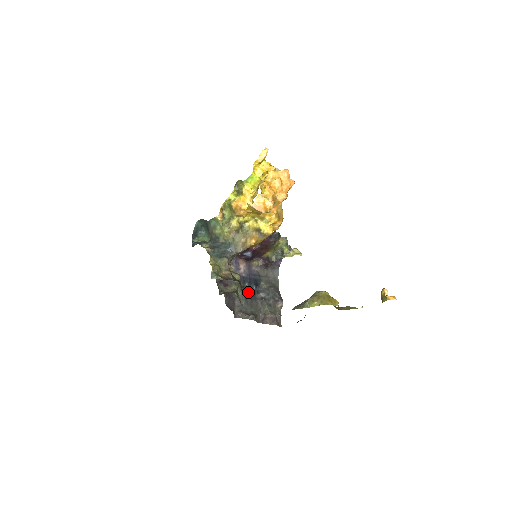
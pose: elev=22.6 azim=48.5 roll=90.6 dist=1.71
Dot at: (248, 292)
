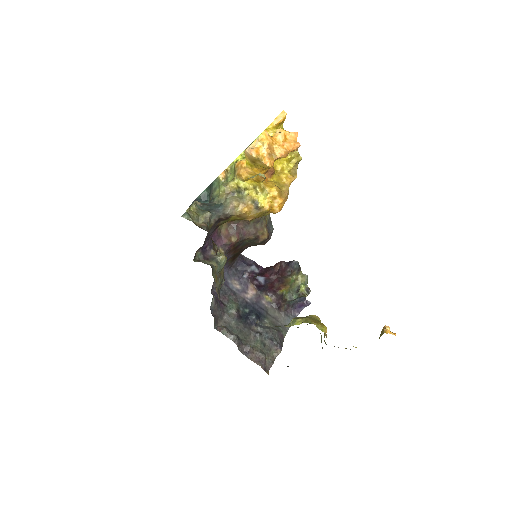
Dot at: (245, 318)
